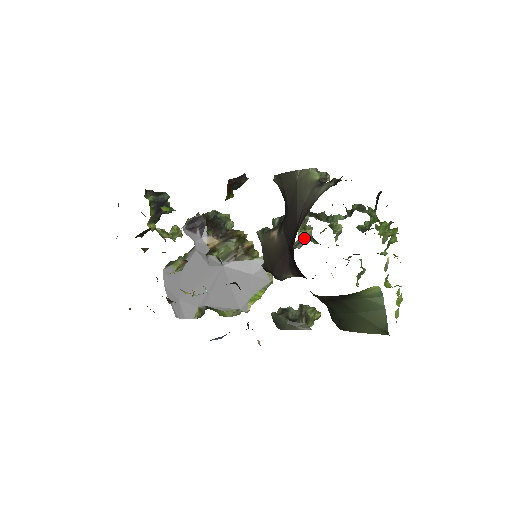
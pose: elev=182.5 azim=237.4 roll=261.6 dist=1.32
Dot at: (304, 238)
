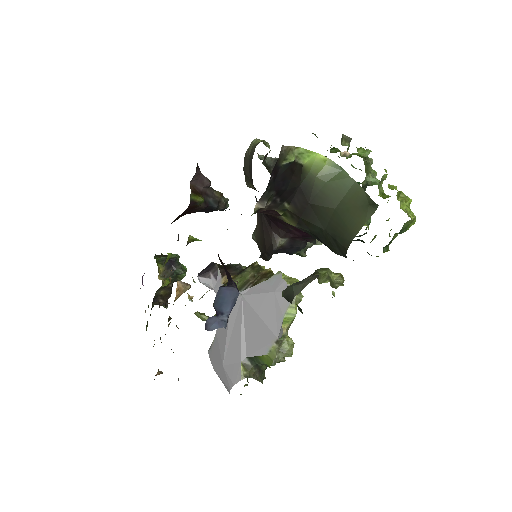
Dot at: occluded
